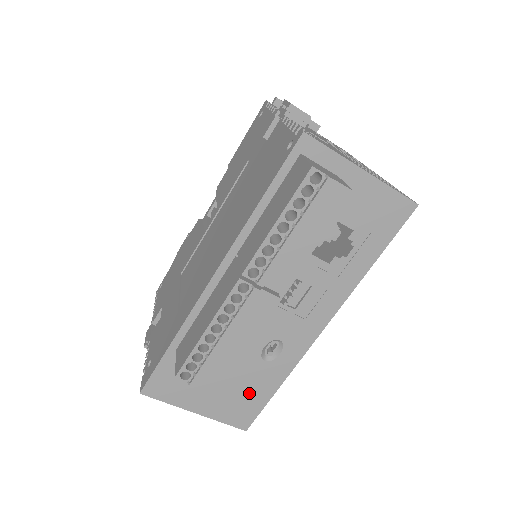
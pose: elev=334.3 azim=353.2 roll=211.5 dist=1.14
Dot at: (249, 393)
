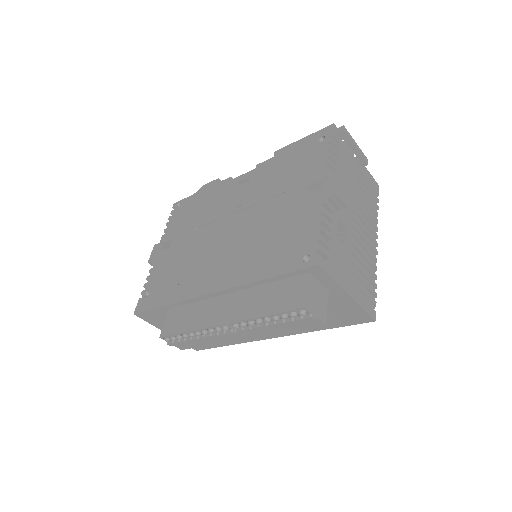
Dot at: occluded
